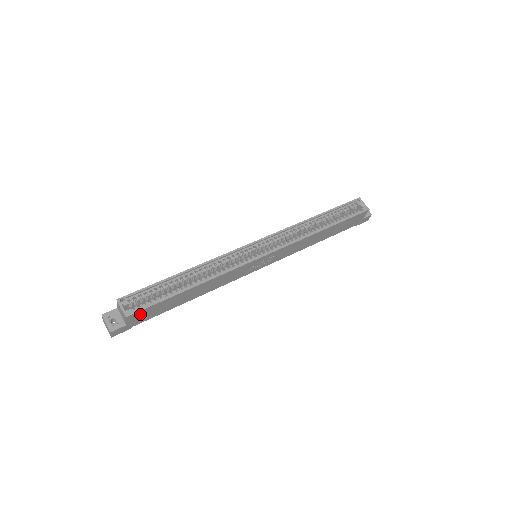
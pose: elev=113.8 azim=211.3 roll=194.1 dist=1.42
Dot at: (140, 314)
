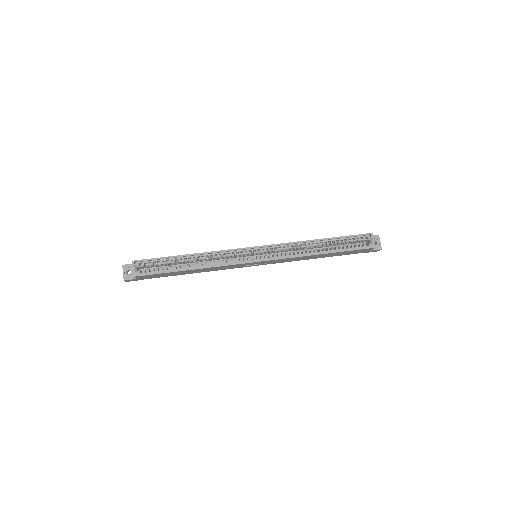
Dot at: (146, 276)
